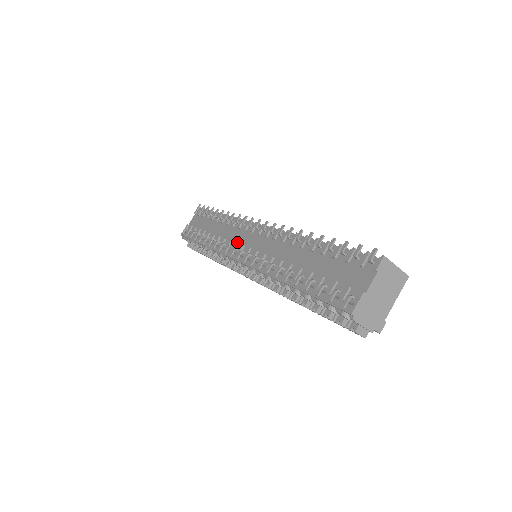
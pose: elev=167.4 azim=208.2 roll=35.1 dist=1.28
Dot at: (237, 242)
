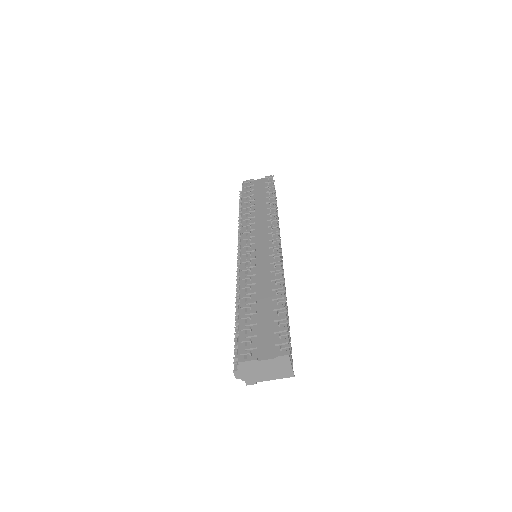
Dot at: (256, 235)
